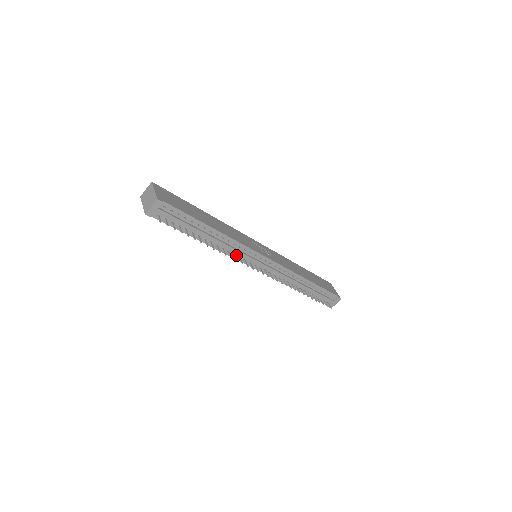
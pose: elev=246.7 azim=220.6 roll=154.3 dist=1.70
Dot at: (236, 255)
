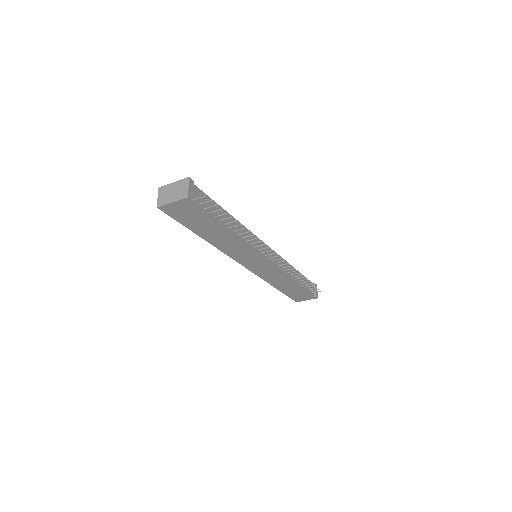
Dot at: (252, 246)
